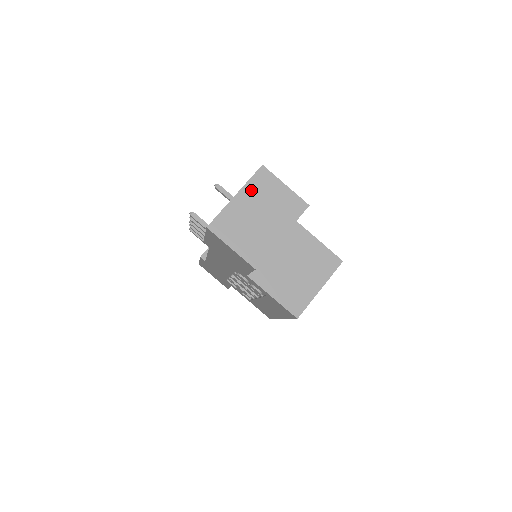
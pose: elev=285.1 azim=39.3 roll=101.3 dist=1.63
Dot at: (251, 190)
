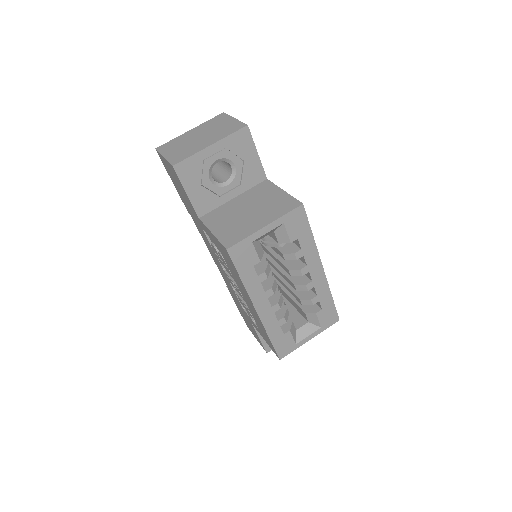
Dot at: (204, 126)
